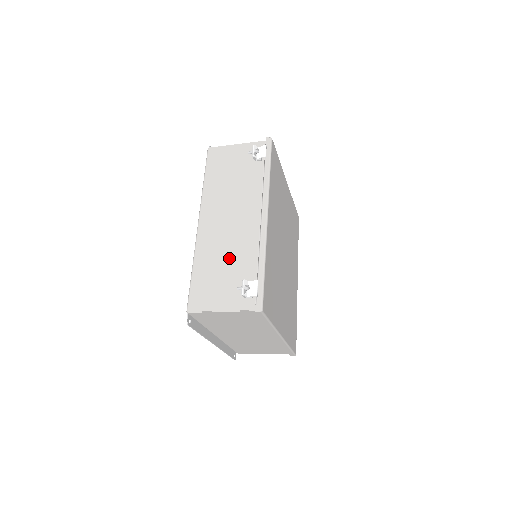
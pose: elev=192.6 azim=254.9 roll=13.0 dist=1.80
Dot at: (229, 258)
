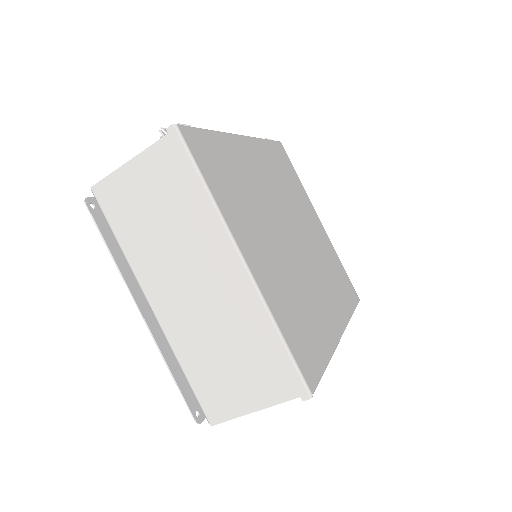
Dot at: occluded
